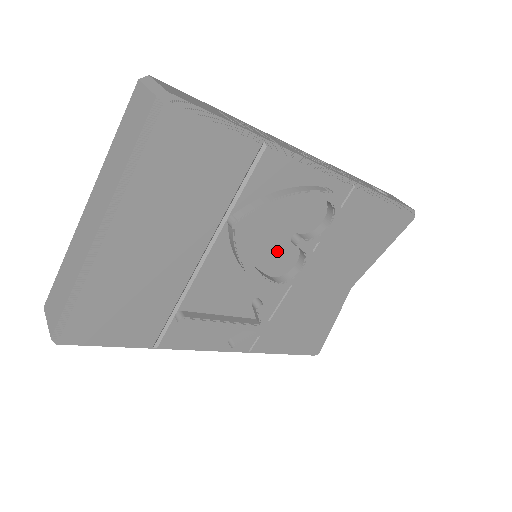
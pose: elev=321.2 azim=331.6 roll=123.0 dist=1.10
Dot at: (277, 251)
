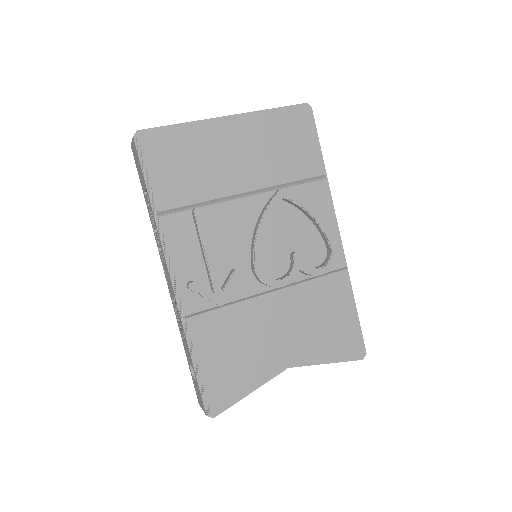
Dot at: (278, 251)
